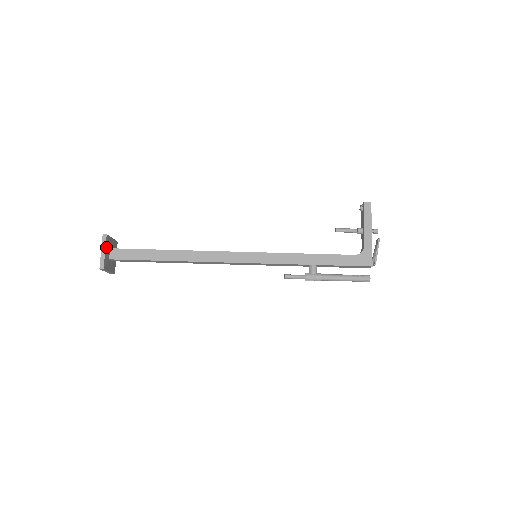
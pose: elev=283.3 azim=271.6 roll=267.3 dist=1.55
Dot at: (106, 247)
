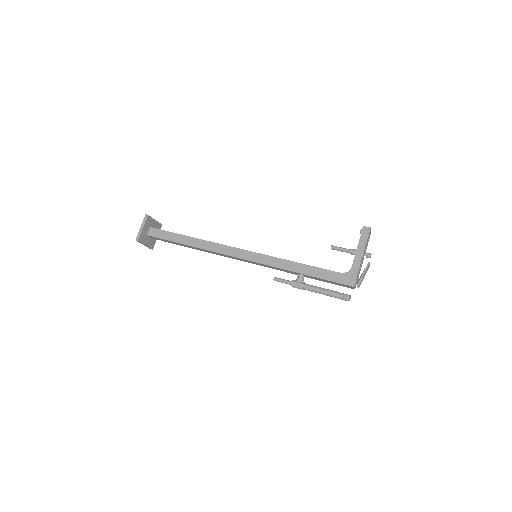
Dot at: (145, 225)
